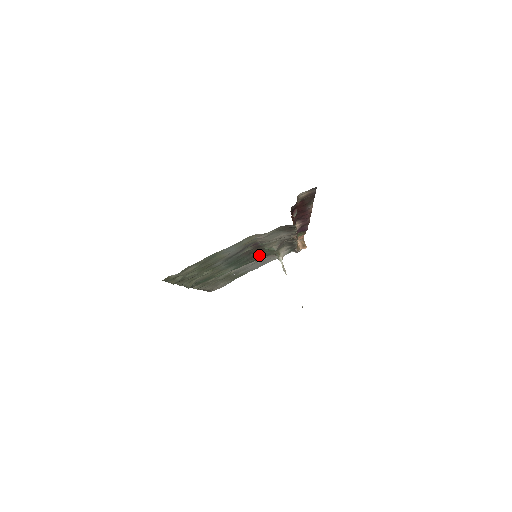
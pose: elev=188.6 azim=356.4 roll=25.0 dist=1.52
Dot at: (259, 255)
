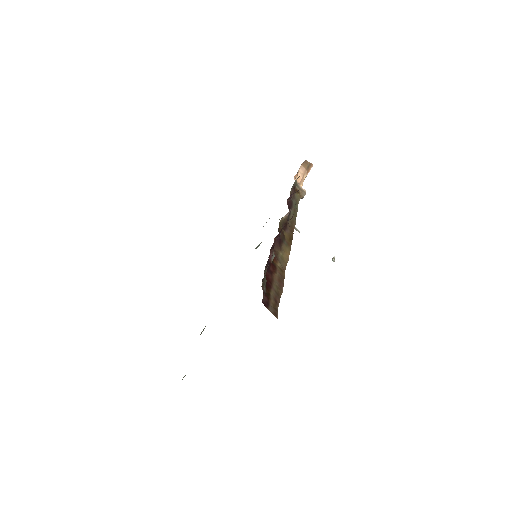
Dot at: occluded
